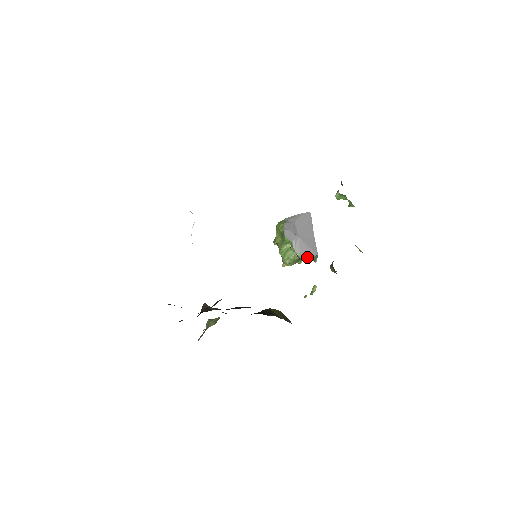
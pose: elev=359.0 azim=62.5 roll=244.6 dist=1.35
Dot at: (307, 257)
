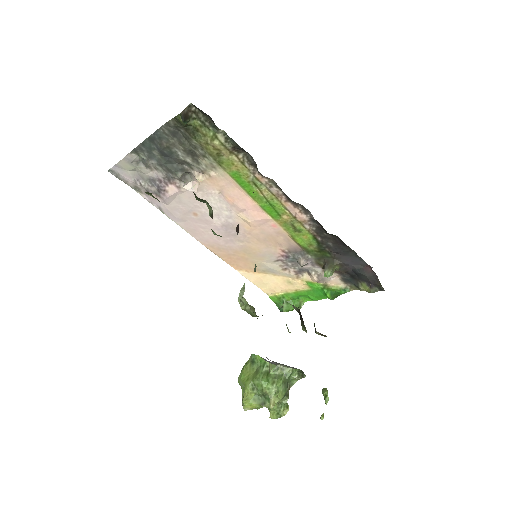
Dot at: (293, 368)
